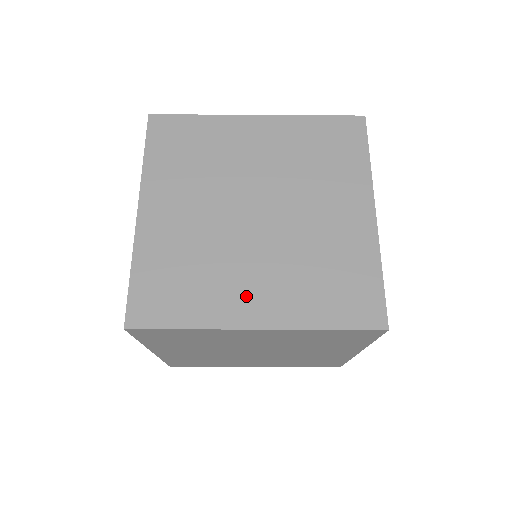
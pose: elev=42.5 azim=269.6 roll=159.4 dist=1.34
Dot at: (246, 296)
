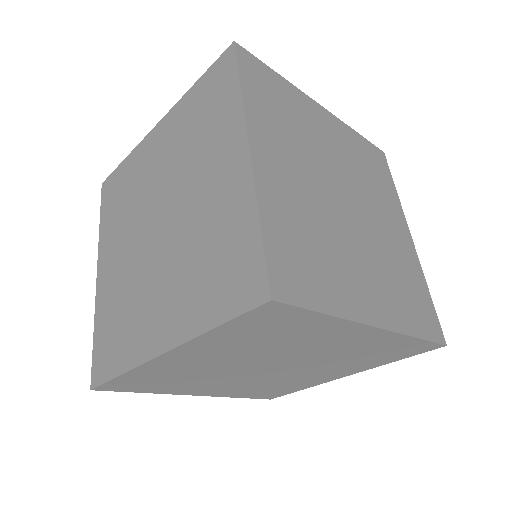
Dot at: (205, 389)
